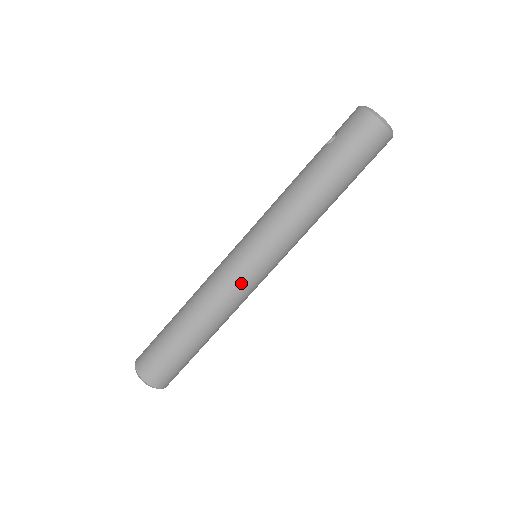
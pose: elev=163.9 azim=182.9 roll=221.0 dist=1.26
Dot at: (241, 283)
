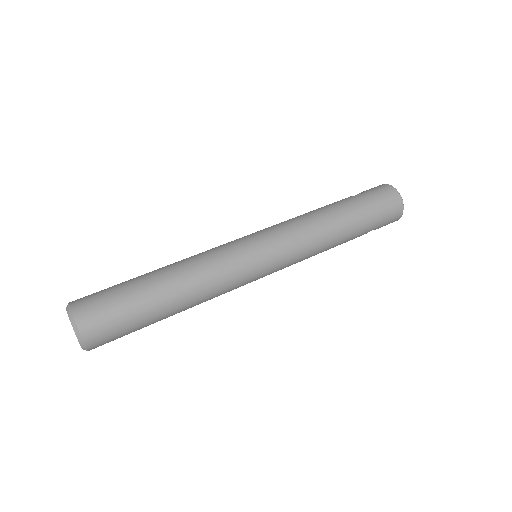
Dot at: (240, 266)
